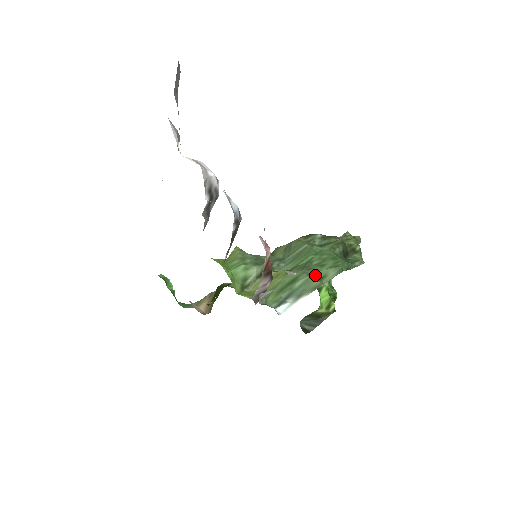
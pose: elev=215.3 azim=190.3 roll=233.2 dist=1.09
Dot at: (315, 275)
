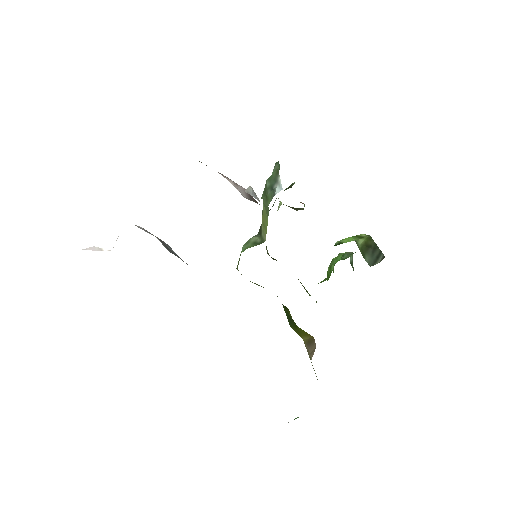
Dot at: occluded
